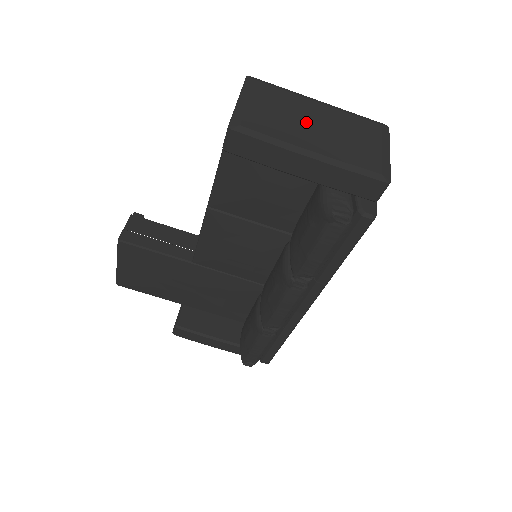
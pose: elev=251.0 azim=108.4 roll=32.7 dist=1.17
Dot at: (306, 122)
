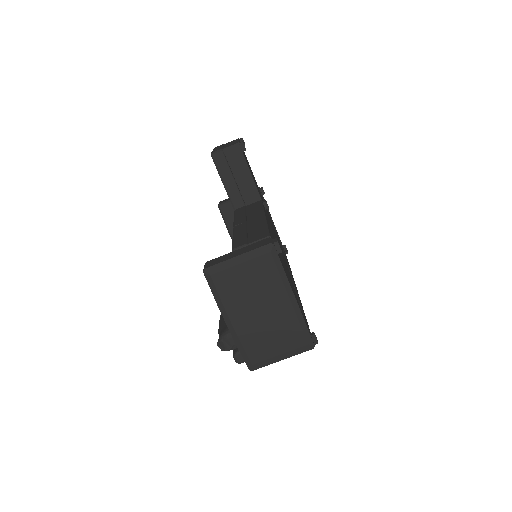
Dot at: (257, 304)
